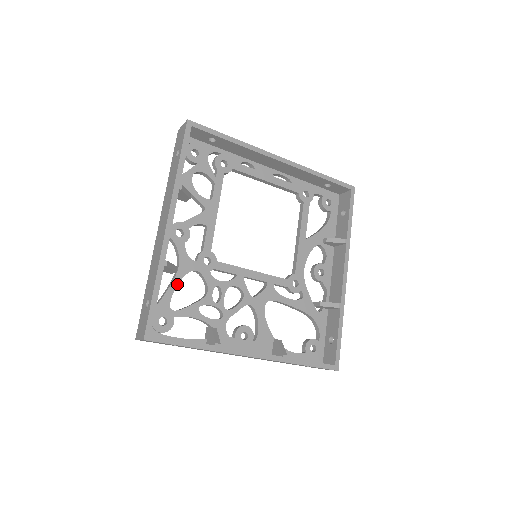
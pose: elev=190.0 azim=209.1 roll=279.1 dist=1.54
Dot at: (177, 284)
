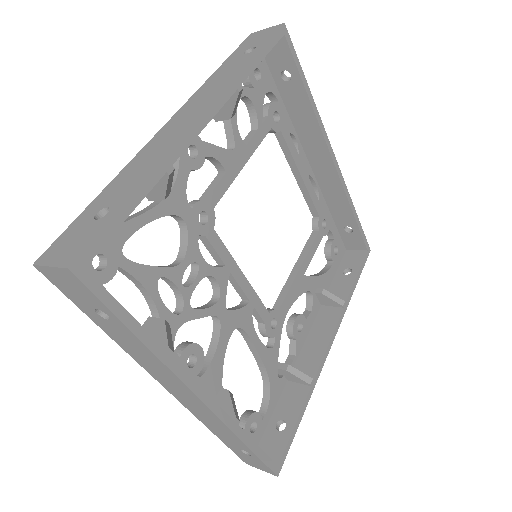
Dot at: (151, 219)
